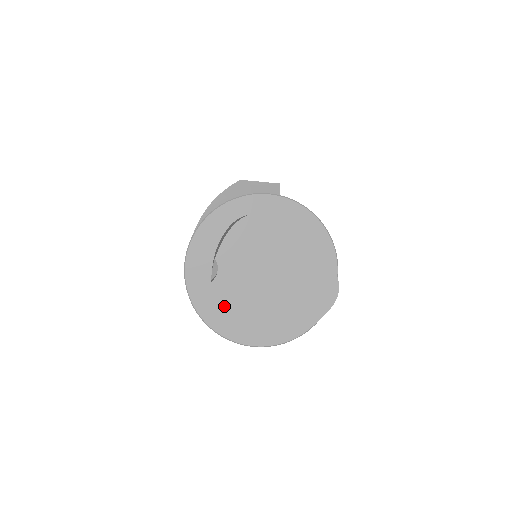
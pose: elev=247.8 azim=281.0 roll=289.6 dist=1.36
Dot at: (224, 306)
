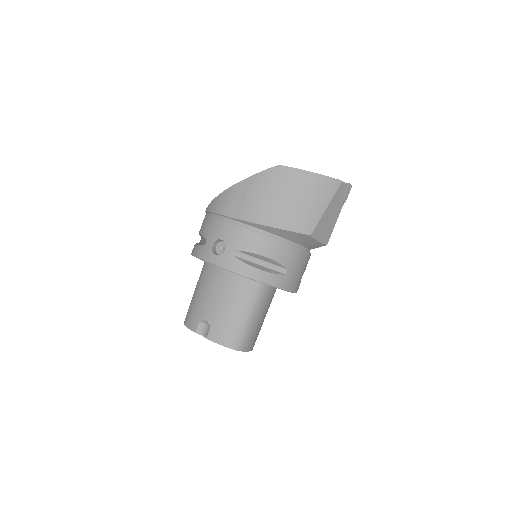
Dot at: occluded
